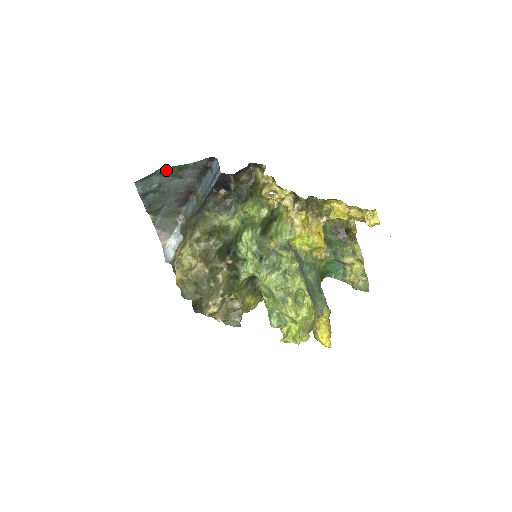
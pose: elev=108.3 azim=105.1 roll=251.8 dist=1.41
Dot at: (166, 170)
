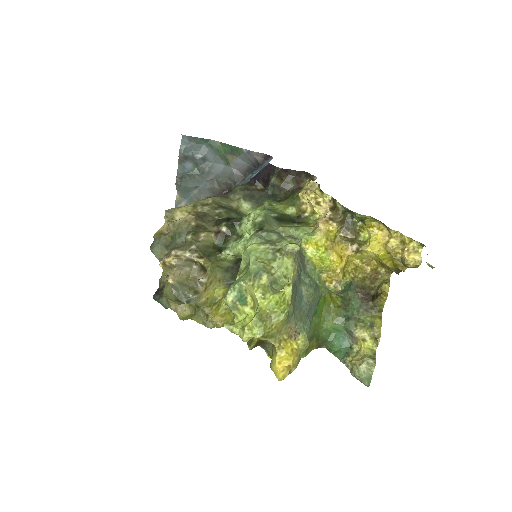
Dot at: (218, 145)
